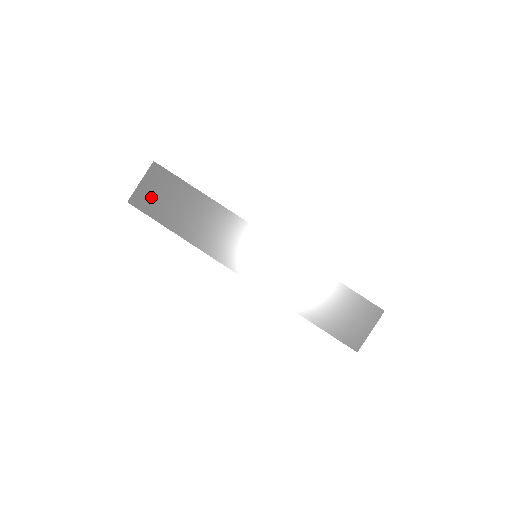
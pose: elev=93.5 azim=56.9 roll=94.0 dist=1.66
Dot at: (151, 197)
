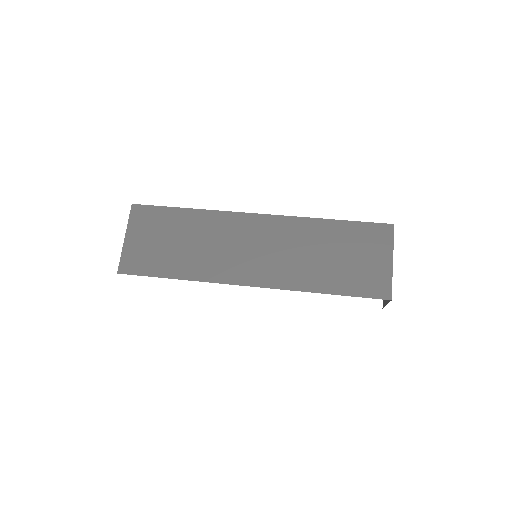
Dot at: occluded
